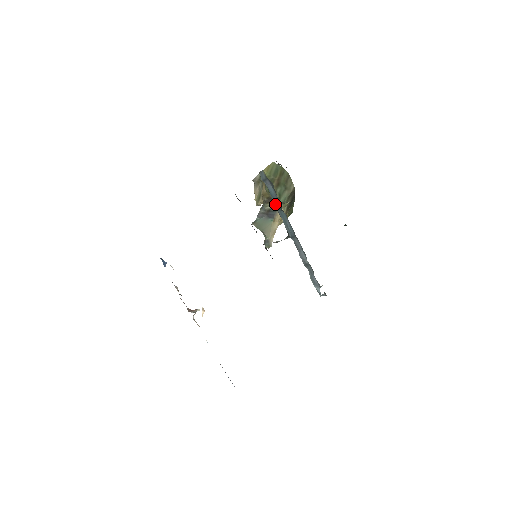
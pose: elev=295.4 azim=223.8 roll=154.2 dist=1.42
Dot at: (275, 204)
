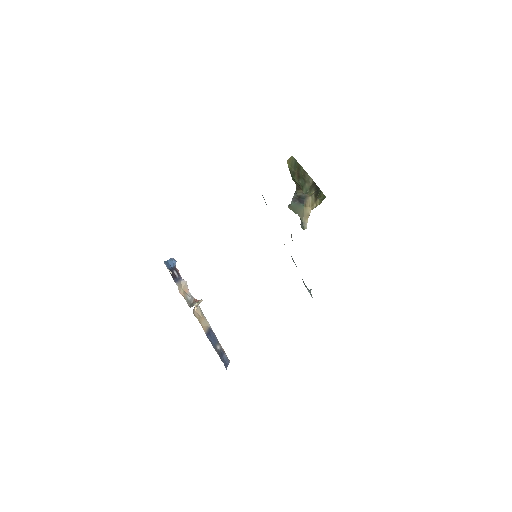
Dot at: occluded
